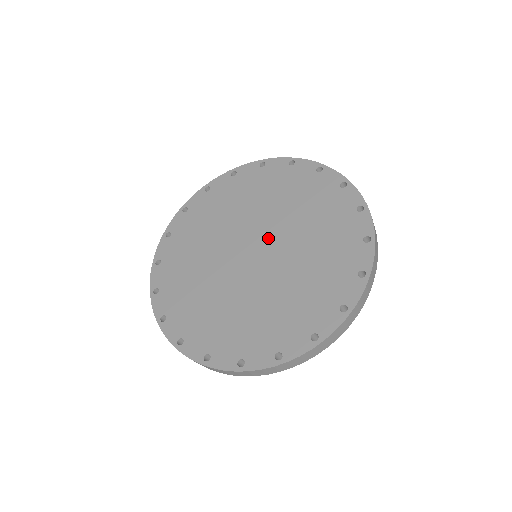
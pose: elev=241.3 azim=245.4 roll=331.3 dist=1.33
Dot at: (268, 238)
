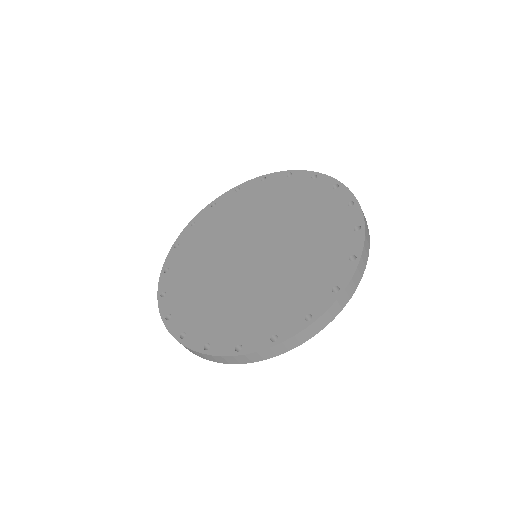
Dot at: (267, 238)
